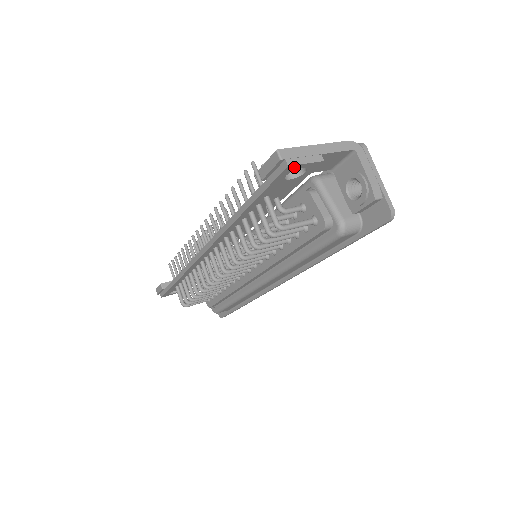
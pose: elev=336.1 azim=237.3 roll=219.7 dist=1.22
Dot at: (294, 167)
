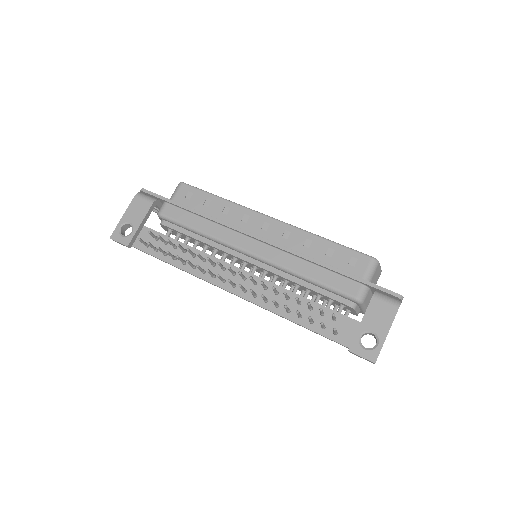
Dot at: occluded
